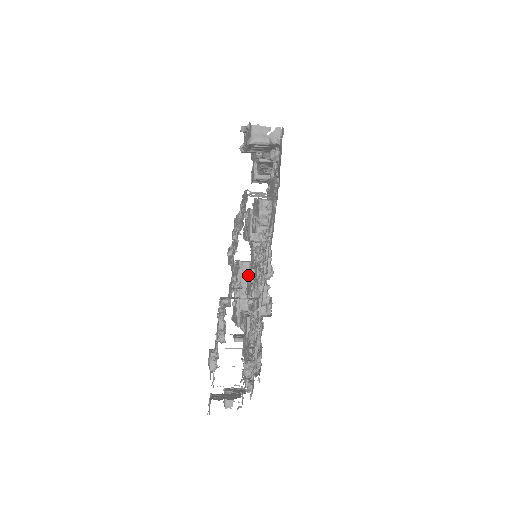
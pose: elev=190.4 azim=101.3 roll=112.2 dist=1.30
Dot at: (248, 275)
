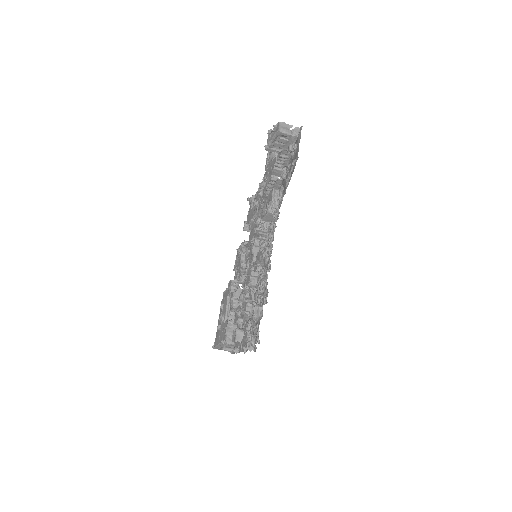
Dot at: (244, 280)
